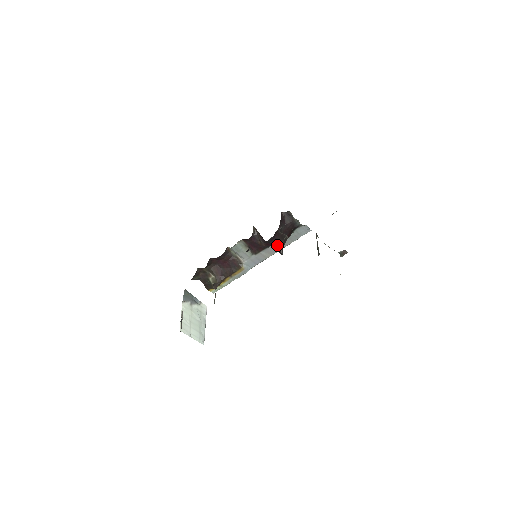
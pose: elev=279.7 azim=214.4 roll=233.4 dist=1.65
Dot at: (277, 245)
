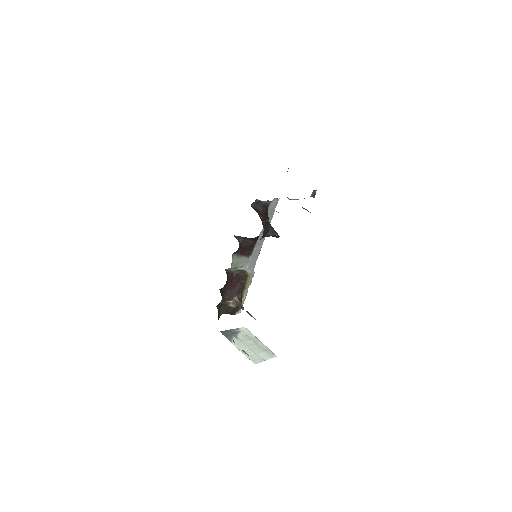
Dot at: (270, 234)
